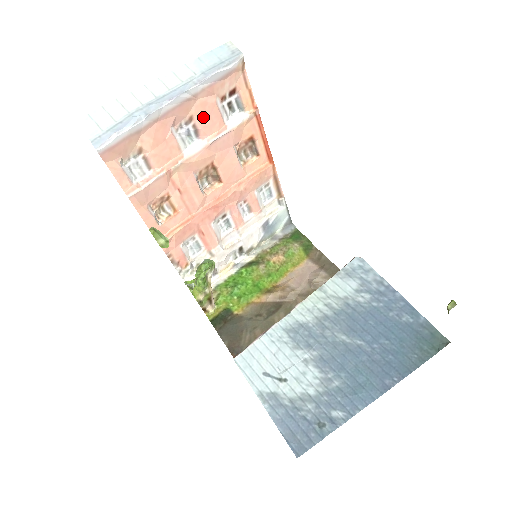
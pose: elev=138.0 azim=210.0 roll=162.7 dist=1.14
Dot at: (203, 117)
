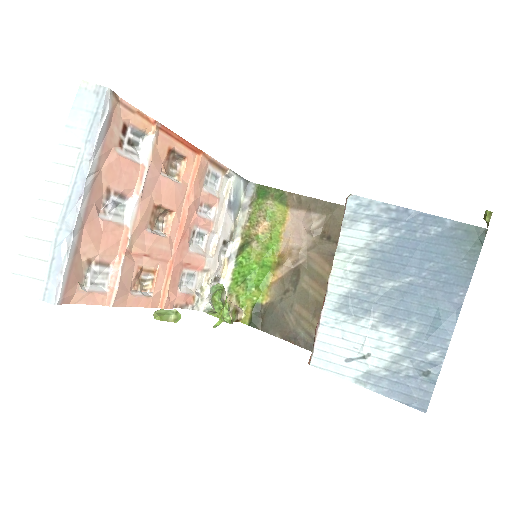
Dot at: (117, 179)
